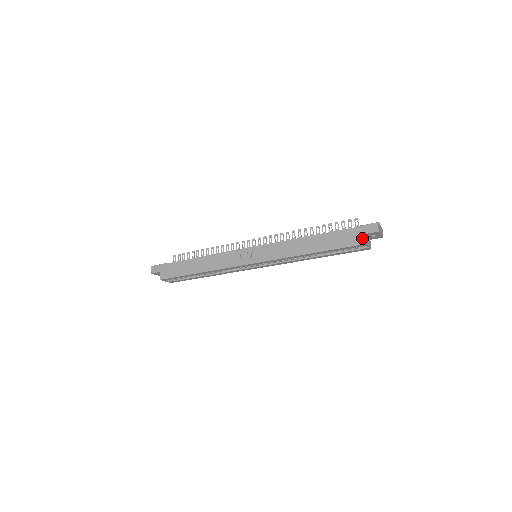
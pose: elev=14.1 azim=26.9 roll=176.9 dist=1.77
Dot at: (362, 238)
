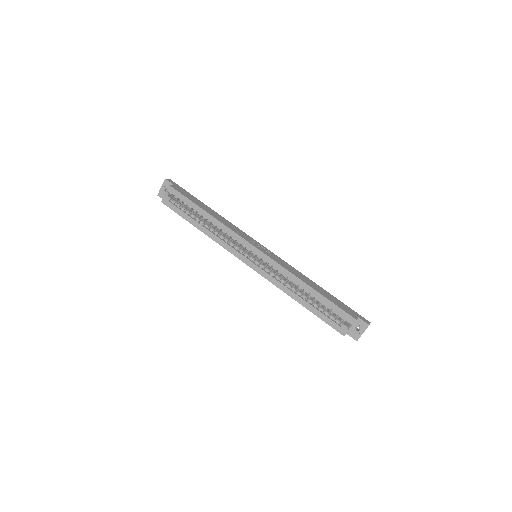
Dot at: (355, 316)
